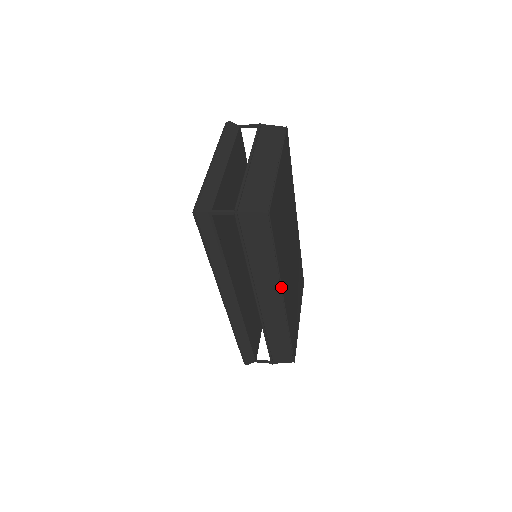
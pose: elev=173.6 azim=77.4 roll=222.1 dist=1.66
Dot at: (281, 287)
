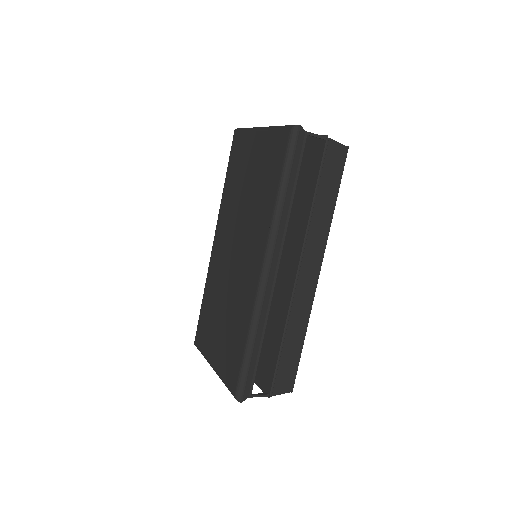
Dot at: occluded
